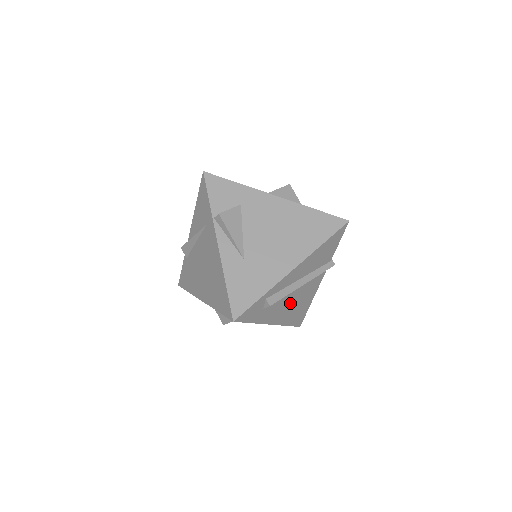
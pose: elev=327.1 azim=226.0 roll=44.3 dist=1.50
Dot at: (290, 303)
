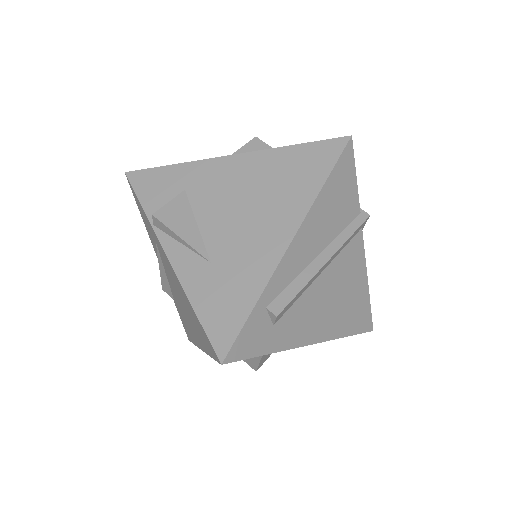
Dot at: (325, 301)
